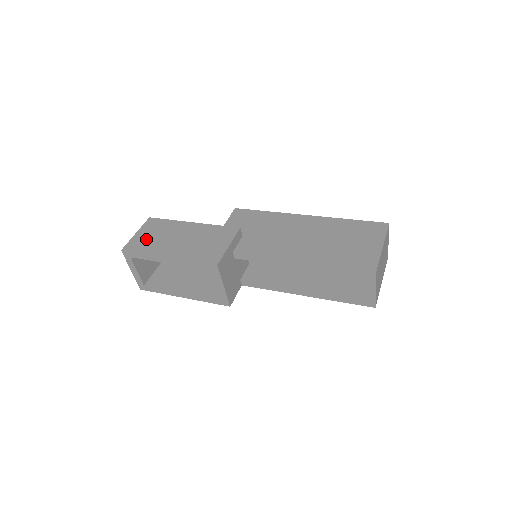
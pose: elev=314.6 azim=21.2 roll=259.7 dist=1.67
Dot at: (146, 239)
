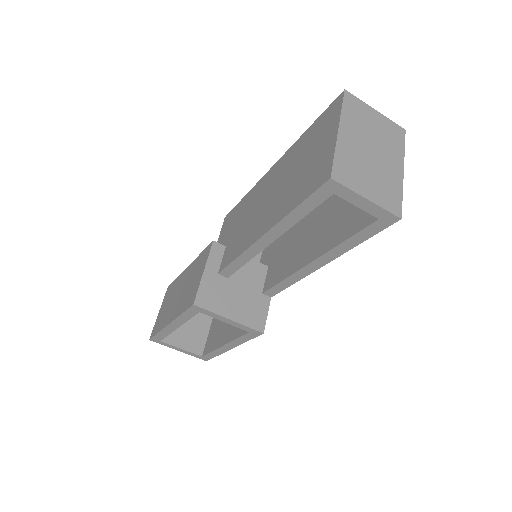
Dot at: (162, 314)
